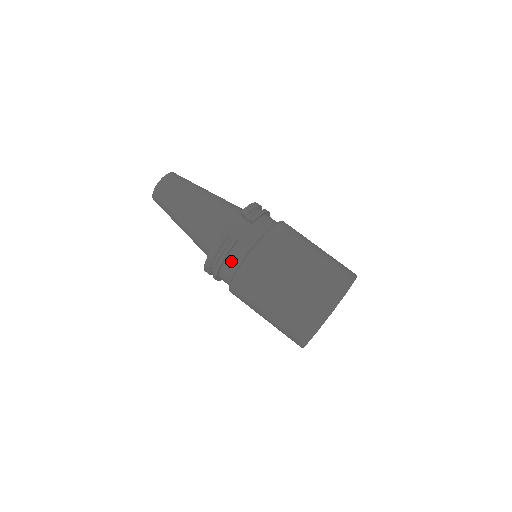
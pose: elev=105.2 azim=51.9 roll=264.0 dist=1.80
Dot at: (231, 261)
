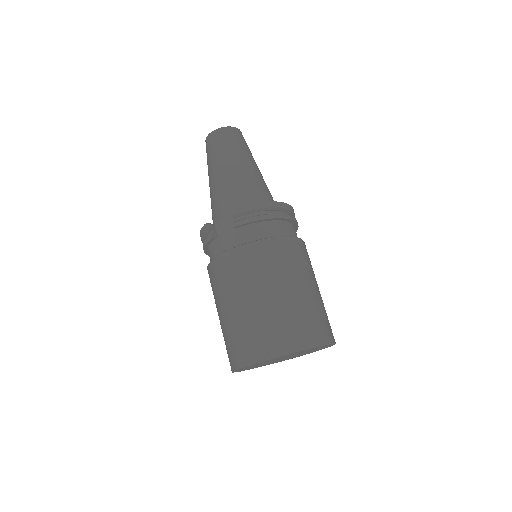
Dot at: (209, 254)
